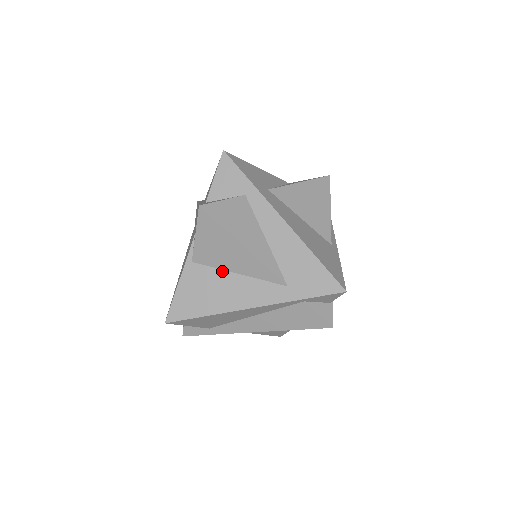
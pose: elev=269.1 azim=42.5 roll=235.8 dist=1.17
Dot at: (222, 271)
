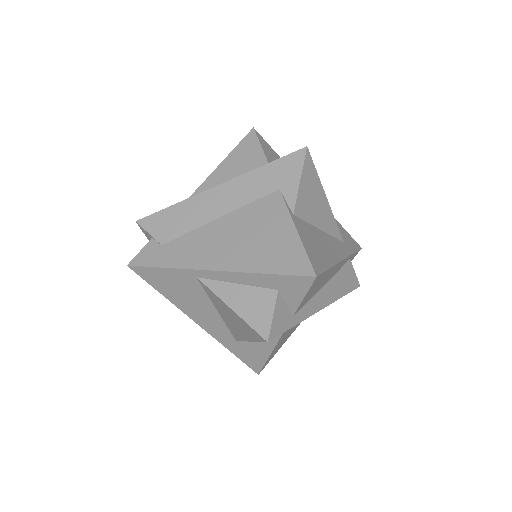
Dot at: (313, 226)
